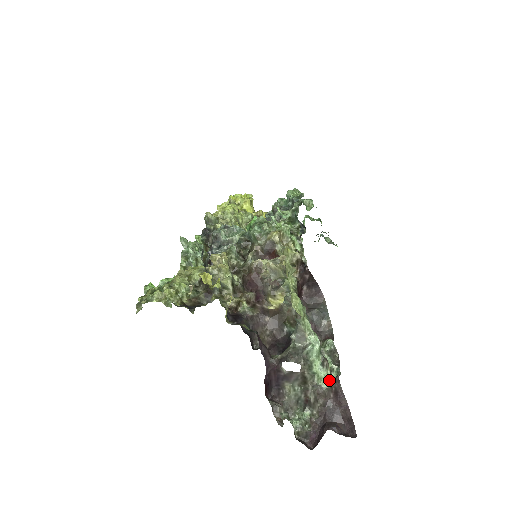
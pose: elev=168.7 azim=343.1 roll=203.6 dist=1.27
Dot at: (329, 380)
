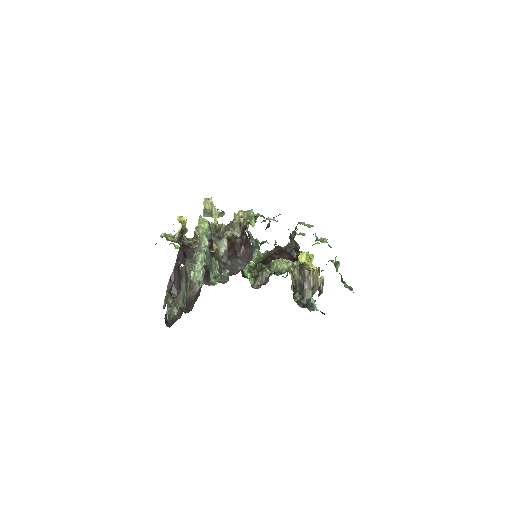
Dot at: (201, 280)
